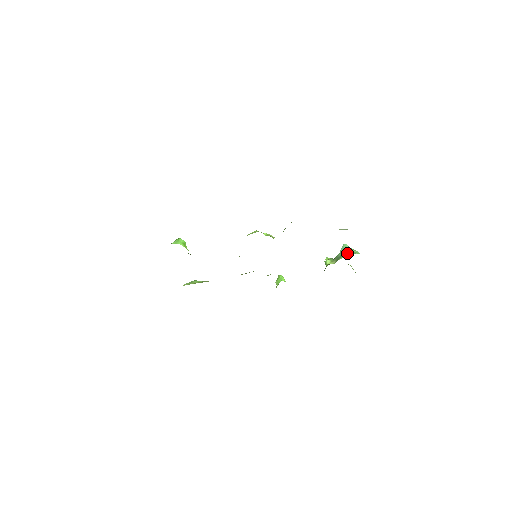
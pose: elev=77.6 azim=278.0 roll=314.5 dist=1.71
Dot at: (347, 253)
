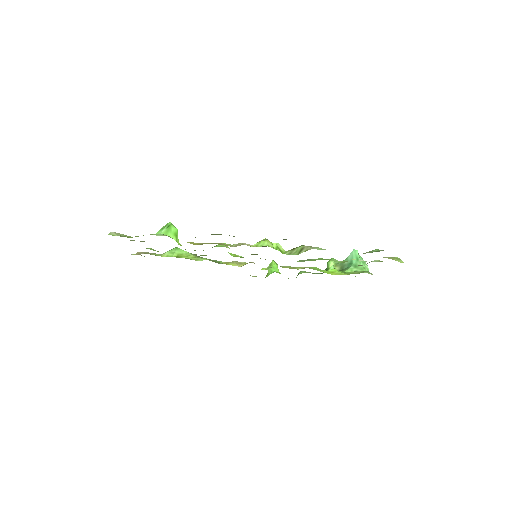
Dot at: (355, 265)
